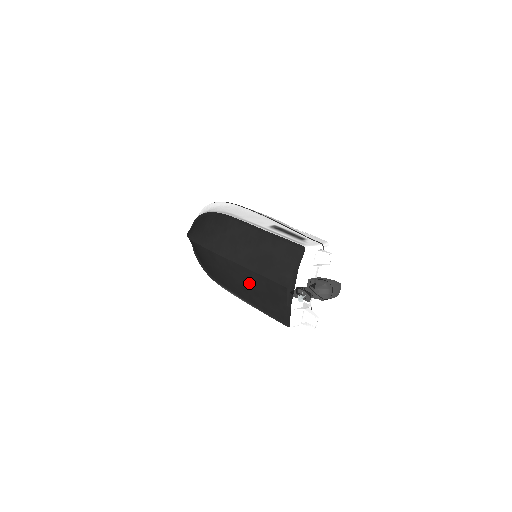
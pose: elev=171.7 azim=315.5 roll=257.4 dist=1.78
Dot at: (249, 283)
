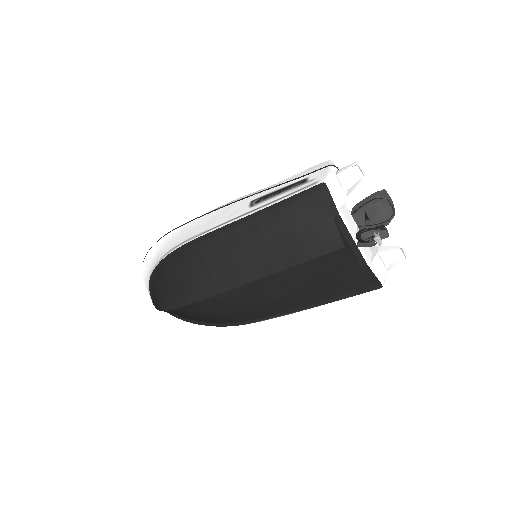
Dot at: (288, 287)
